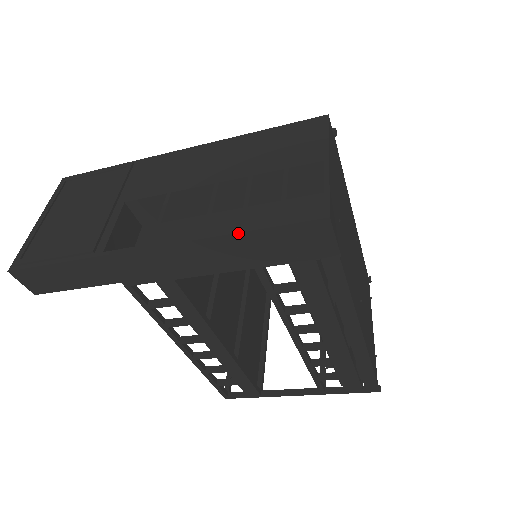
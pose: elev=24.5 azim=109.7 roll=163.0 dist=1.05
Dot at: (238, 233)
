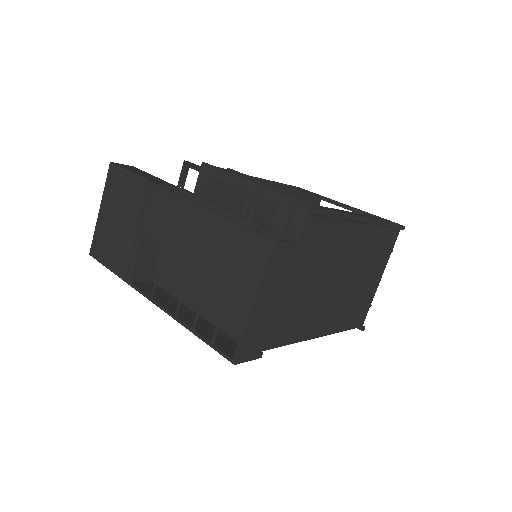
Dot at: (191, 331)
